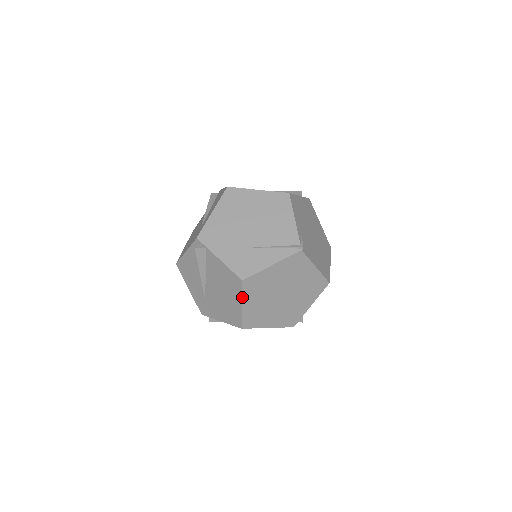
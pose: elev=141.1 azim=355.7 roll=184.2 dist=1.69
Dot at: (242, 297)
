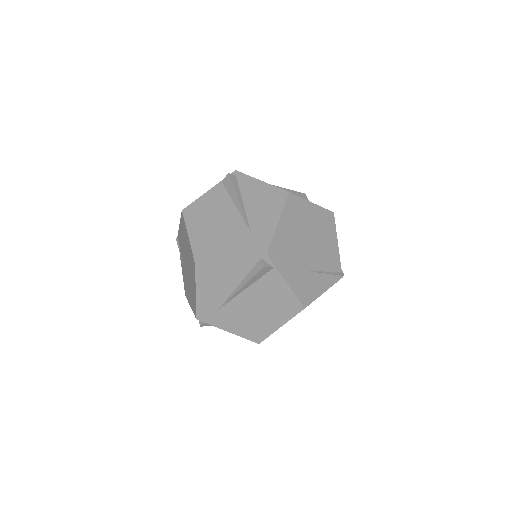
Dot at: occluded
